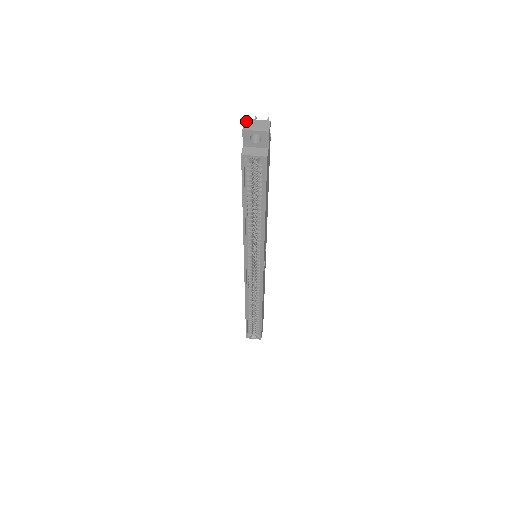
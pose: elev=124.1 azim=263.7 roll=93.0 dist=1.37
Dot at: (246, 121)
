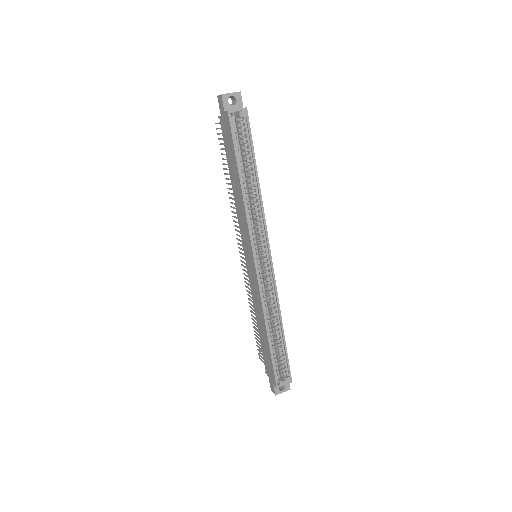
Dot at: (219, 95)
